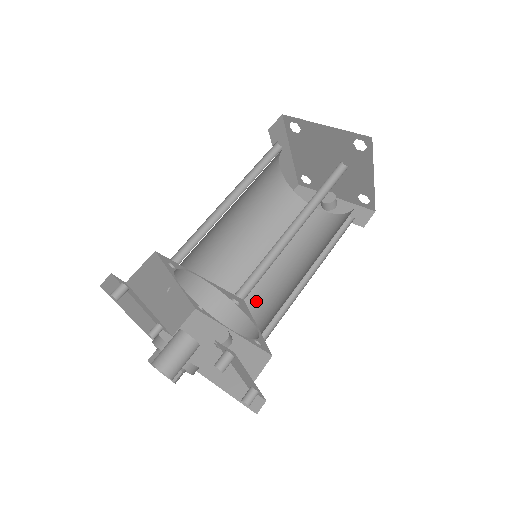
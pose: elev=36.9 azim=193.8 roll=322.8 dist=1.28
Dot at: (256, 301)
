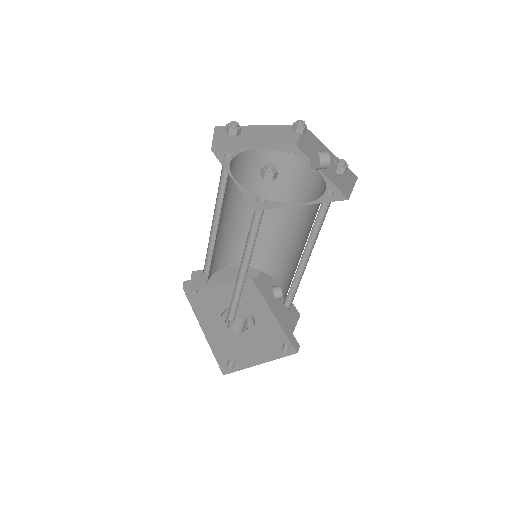
Dot at: (287, 266)
